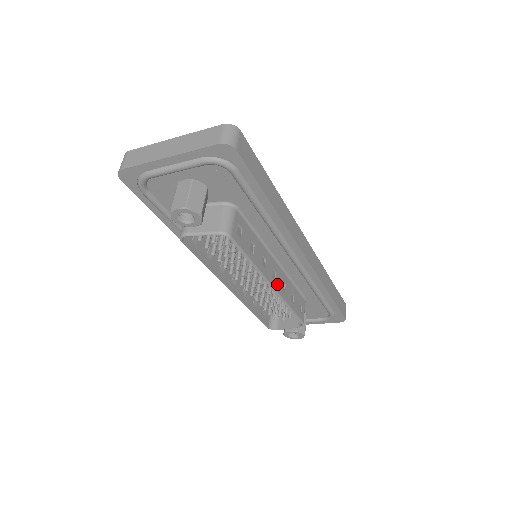
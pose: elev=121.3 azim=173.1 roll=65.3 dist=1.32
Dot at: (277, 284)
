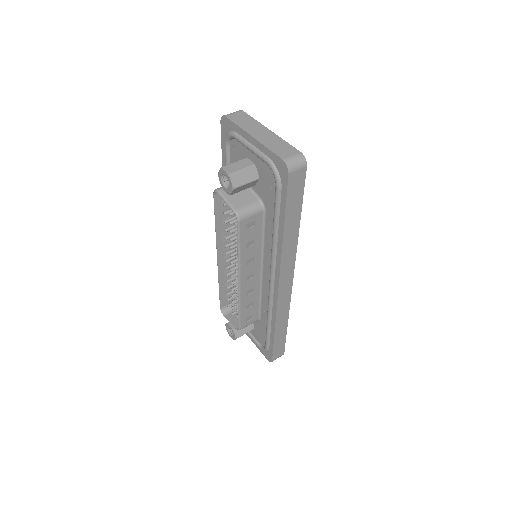
Dot at: (245, 285)
